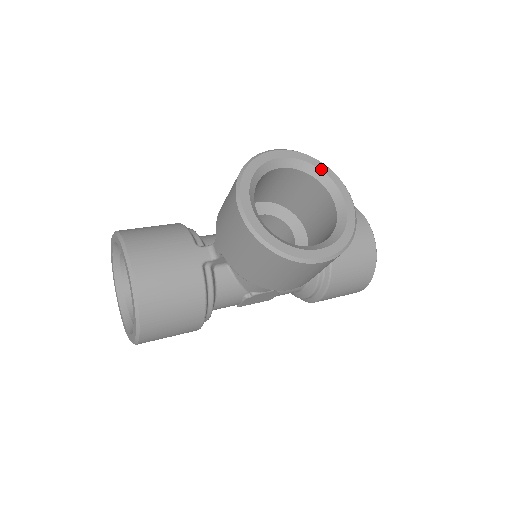
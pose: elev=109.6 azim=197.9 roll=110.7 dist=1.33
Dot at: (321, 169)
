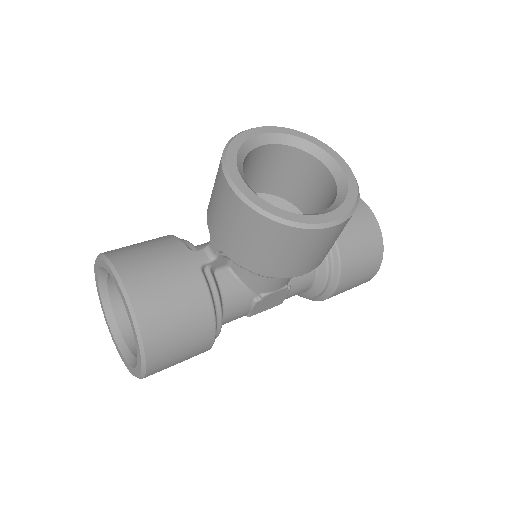
Dot at: (306, 139)
